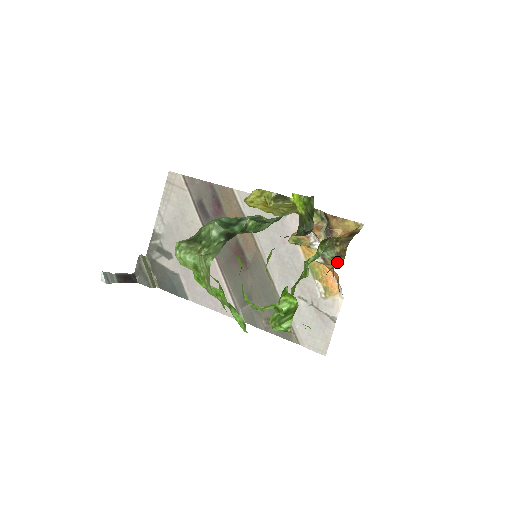
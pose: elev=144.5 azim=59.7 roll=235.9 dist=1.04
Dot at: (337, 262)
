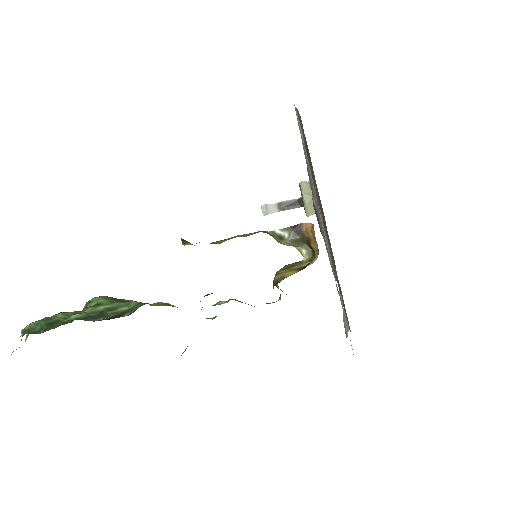
Dot at: occluded
